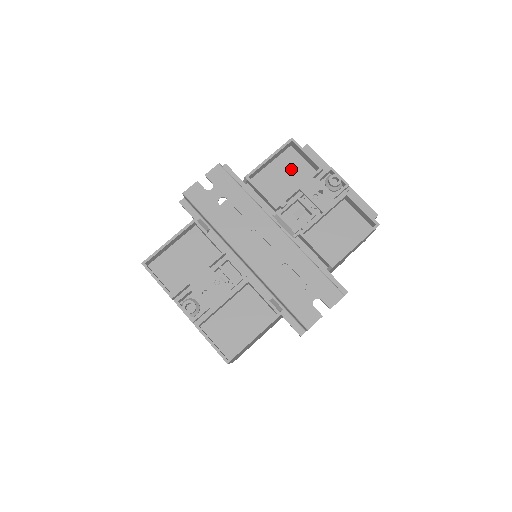
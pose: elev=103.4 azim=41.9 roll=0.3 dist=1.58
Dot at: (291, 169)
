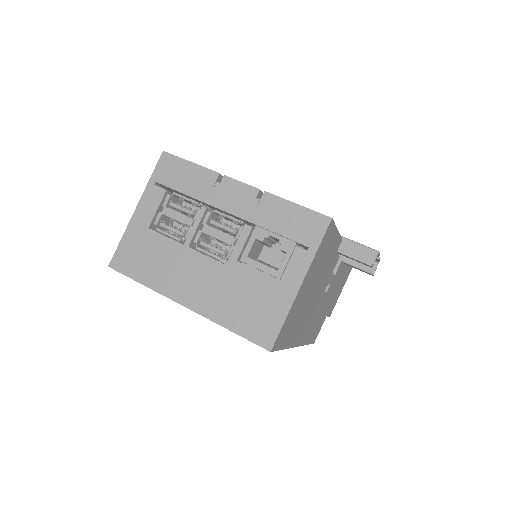
Dot at: occluded
